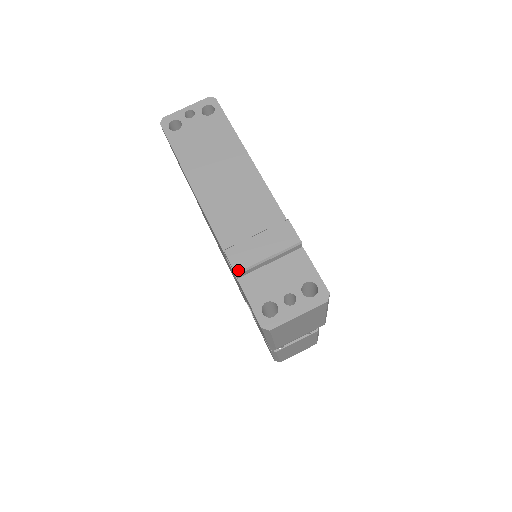
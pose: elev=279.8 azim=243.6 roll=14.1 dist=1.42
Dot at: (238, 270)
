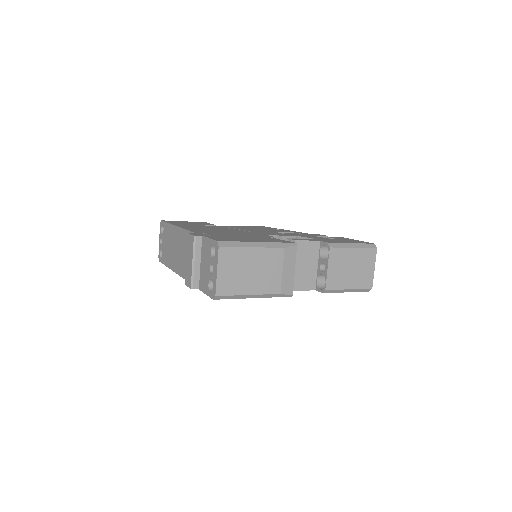
Dot at: (190, 286)
